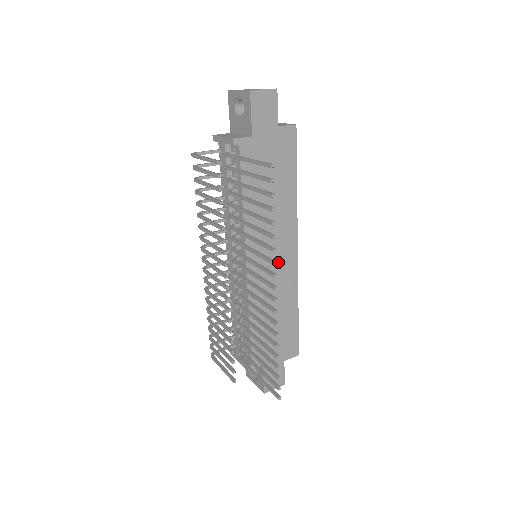
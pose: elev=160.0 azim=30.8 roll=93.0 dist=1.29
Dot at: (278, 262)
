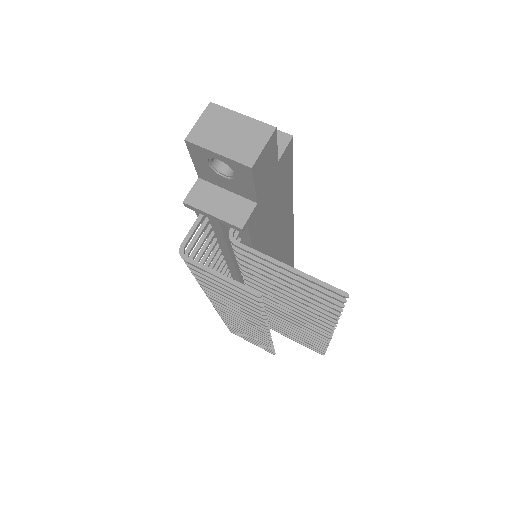
Dot at: (281, 250)
